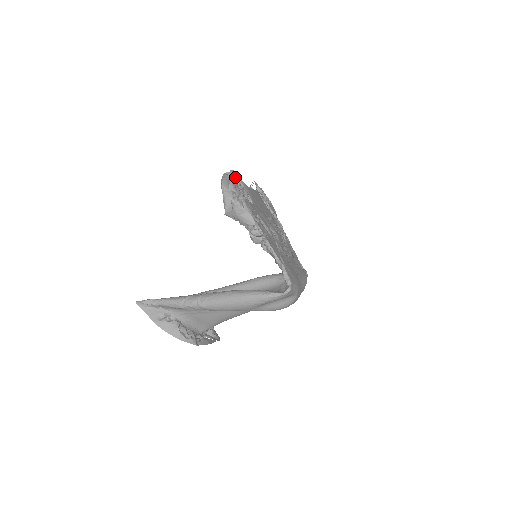
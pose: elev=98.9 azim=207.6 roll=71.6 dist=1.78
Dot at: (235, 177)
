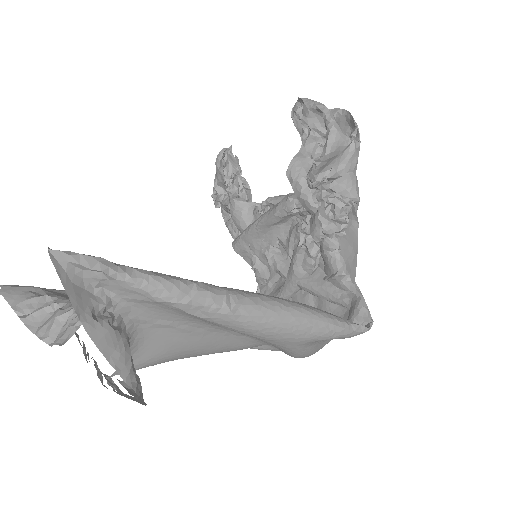
Dot at: occluded
